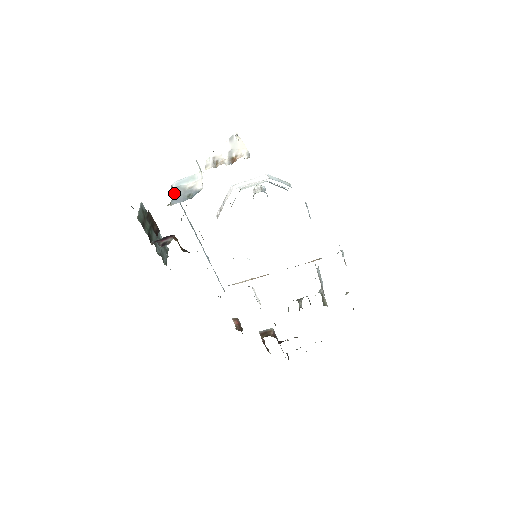
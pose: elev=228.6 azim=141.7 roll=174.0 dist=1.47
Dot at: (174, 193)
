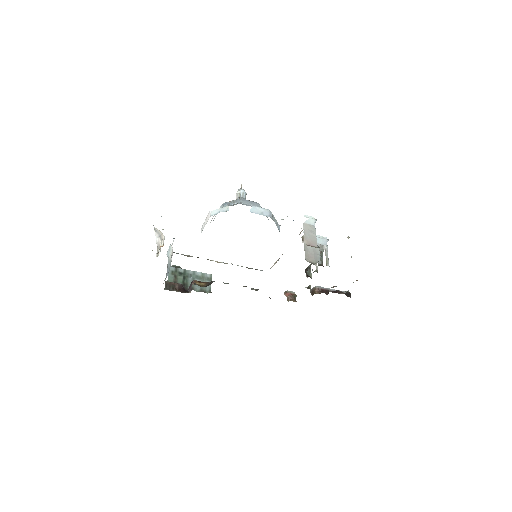
Dot at: (167, 265)
